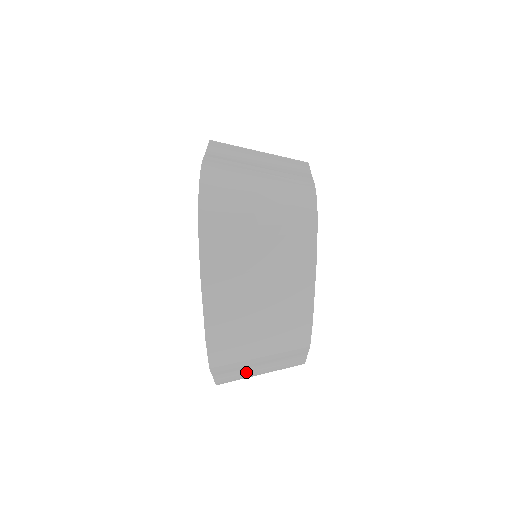
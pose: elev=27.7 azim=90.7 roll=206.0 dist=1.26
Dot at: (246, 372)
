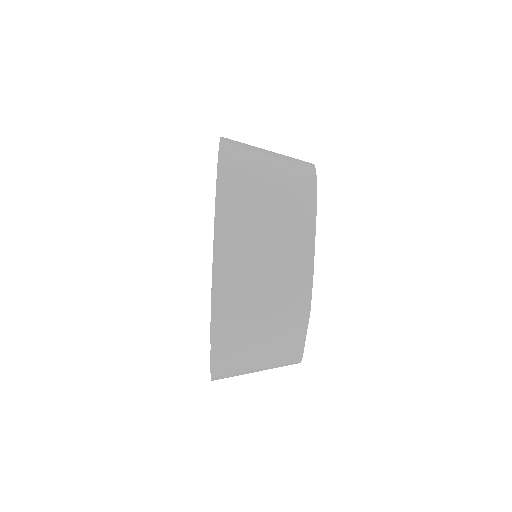
Dot at: (244, 351)
